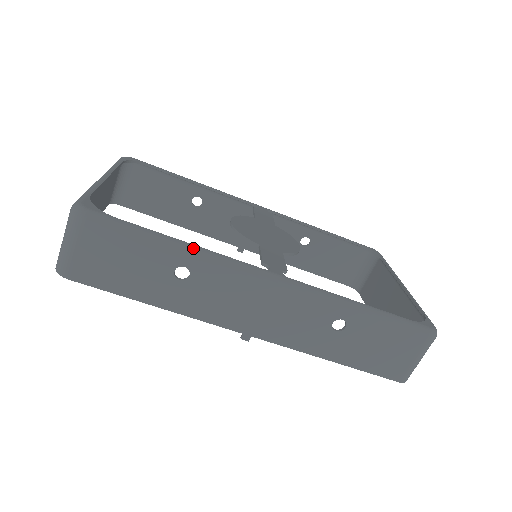
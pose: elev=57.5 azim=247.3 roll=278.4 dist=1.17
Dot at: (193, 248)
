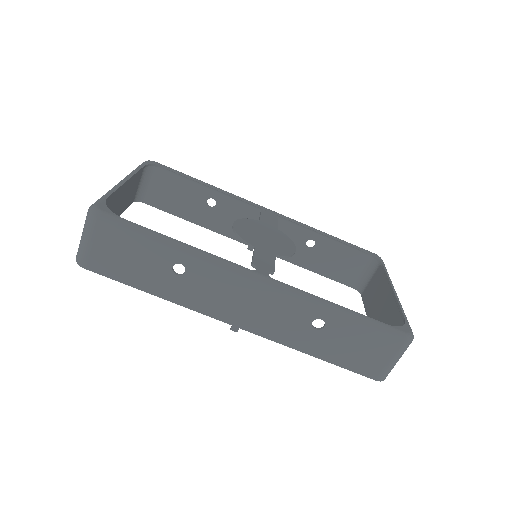
Dot at: (189, 248)
